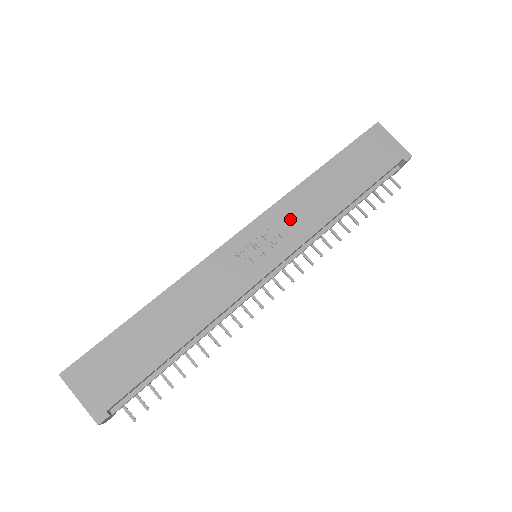
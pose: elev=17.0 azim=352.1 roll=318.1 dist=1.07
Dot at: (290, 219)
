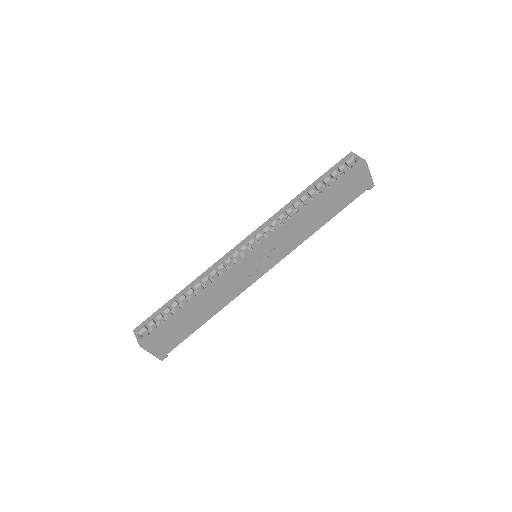
Dot at: (286, 240)
